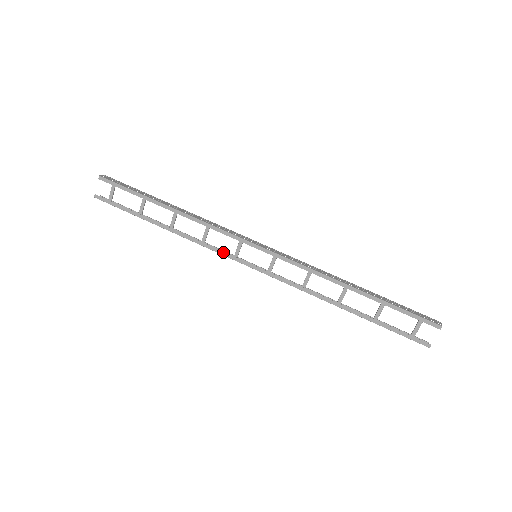
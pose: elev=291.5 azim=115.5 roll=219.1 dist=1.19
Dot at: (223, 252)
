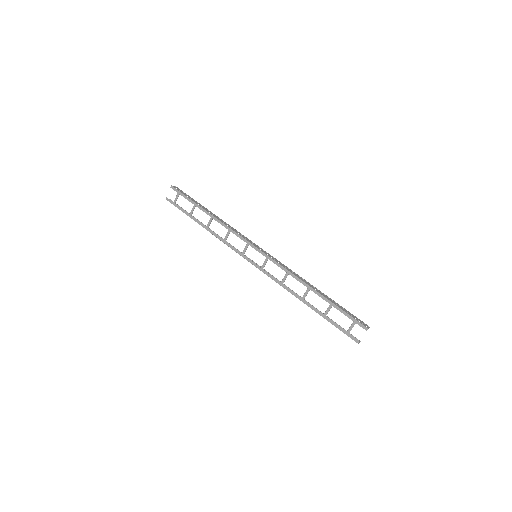
Dot at: (235, 249)
